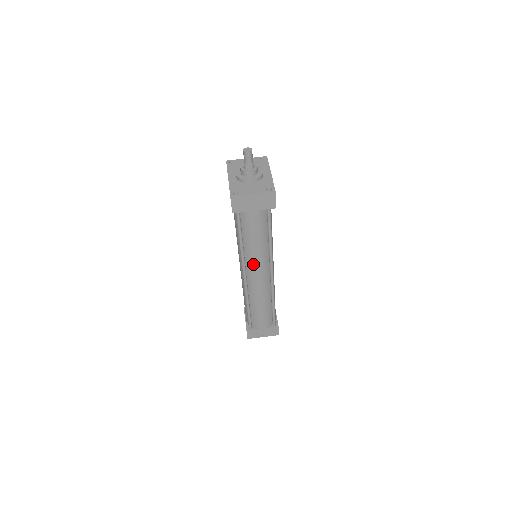
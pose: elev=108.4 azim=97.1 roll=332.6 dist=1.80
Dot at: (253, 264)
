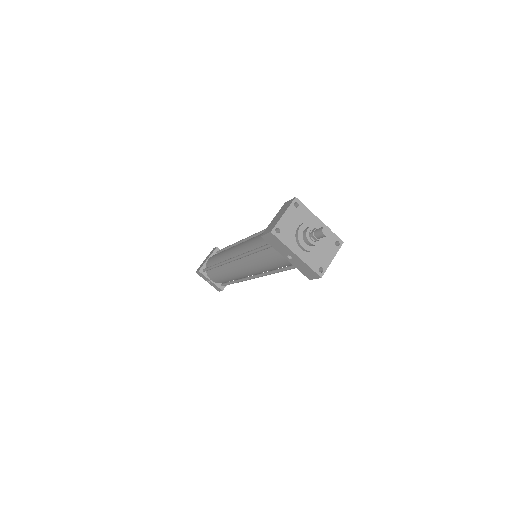
Dot at: occluded
